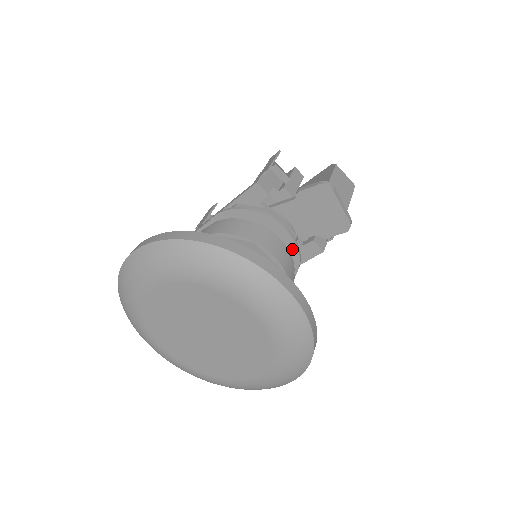
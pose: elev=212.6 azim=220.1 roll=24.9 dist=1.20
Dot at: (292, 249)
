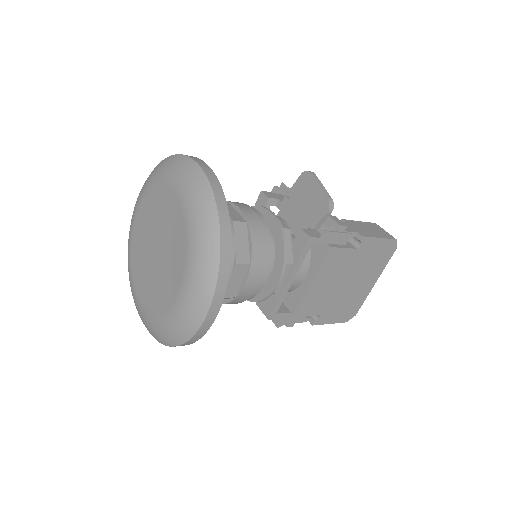
Dot at: (277, 232)
